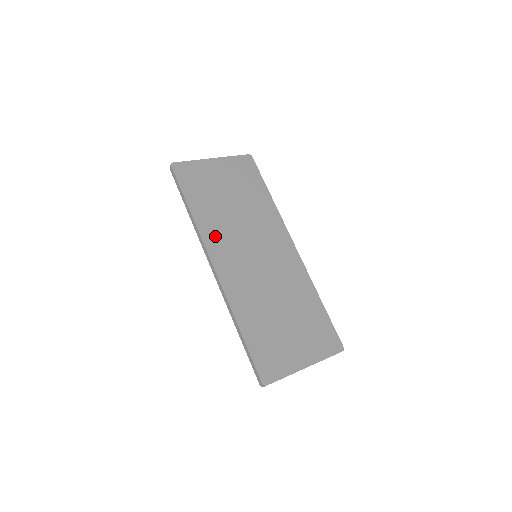
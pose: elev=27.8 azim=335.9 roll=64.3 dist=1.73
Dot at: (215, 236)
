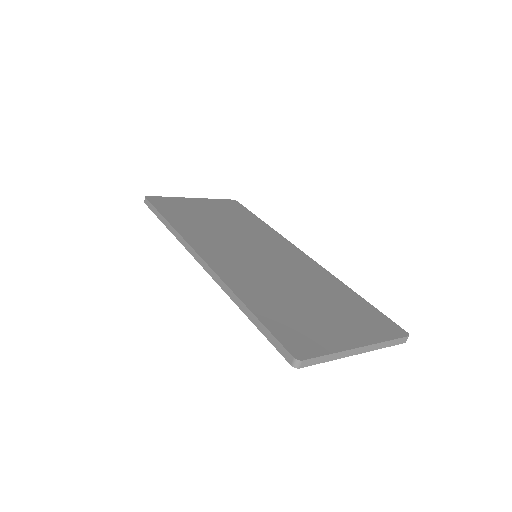
Dot at: (200, 238)
